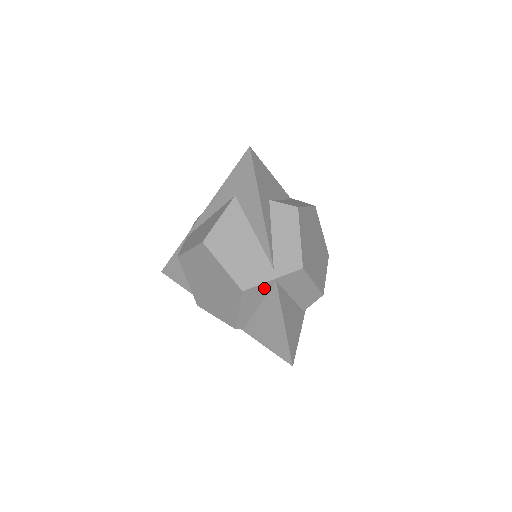
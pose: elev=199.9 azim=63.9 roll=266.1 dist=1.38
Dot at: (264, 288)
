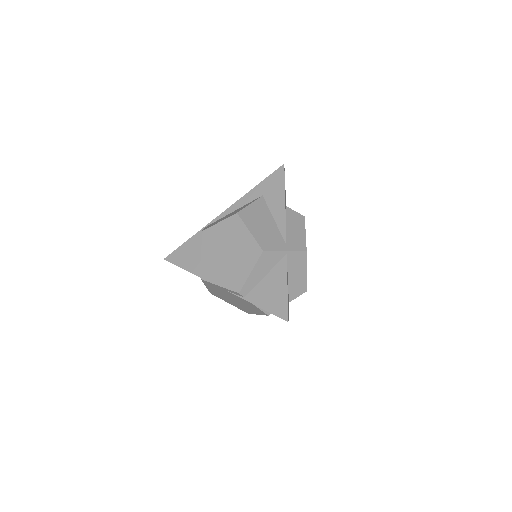
Dot at: (277, 257)
